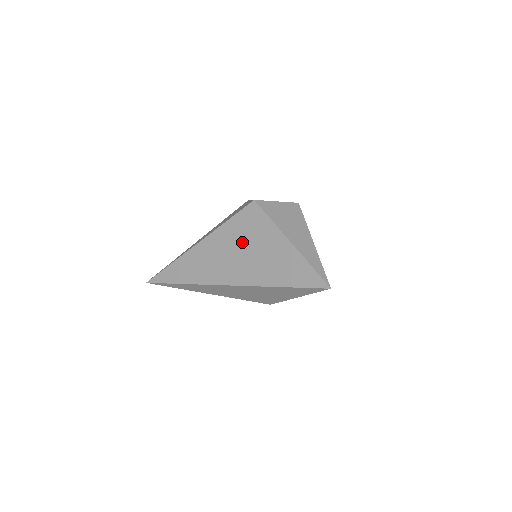
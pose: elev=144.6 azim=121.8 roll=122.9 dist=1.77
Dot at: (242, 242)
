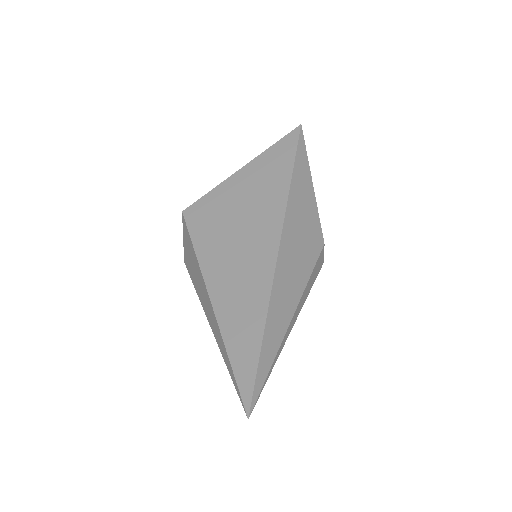
Dot at: (226, 225)
